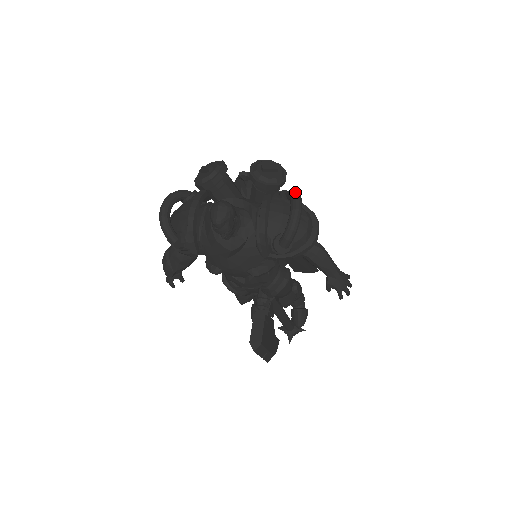
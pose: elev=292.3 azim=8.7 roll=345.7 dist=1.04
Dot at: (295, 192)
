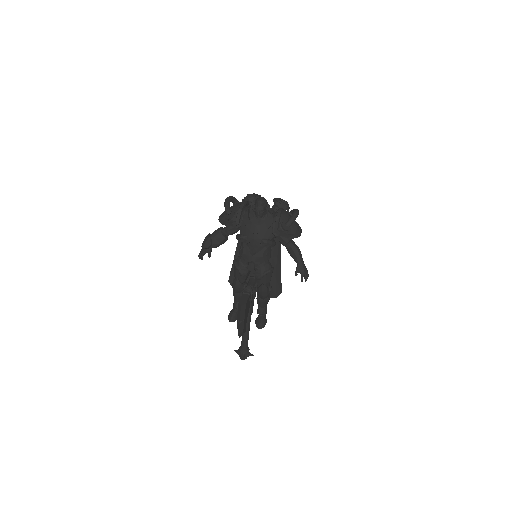
Dot at: occluded
